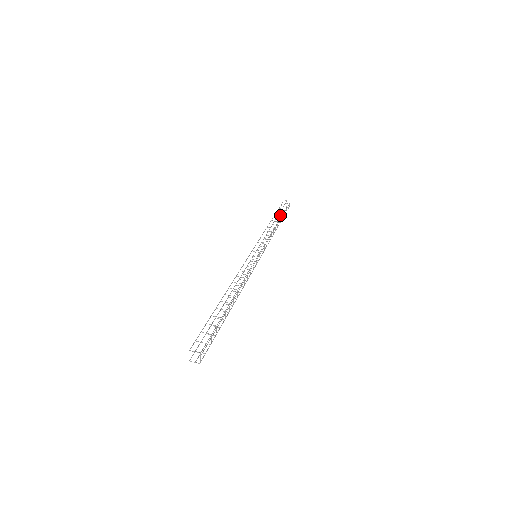
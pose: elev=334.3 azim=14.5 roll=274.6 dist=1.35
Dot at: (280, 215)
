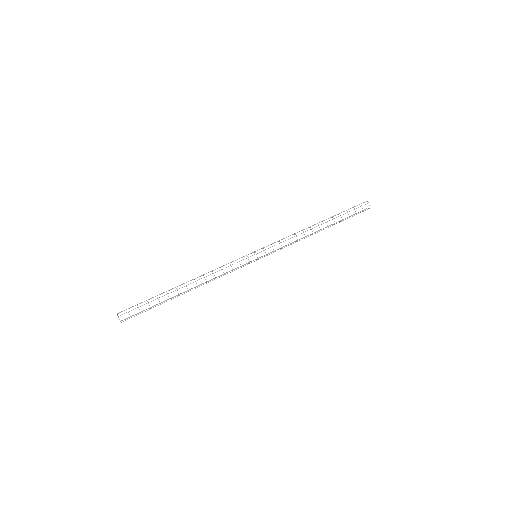
Dot at: (347, 218)
